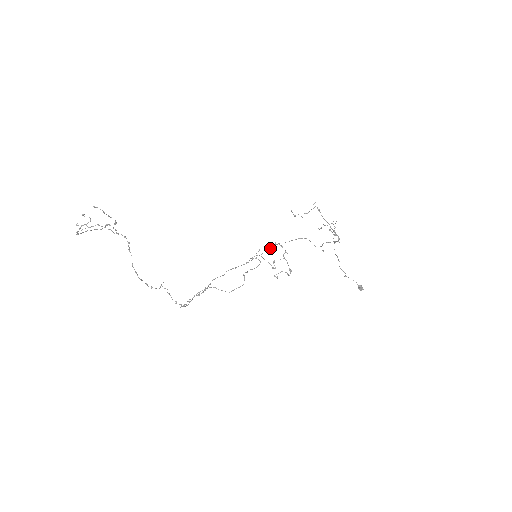
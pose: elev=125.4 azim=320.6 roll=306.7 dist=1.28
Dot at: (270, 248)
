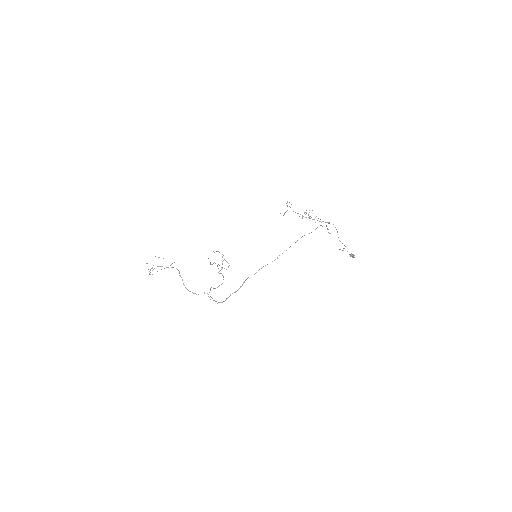
Dot at: (295, 242)
